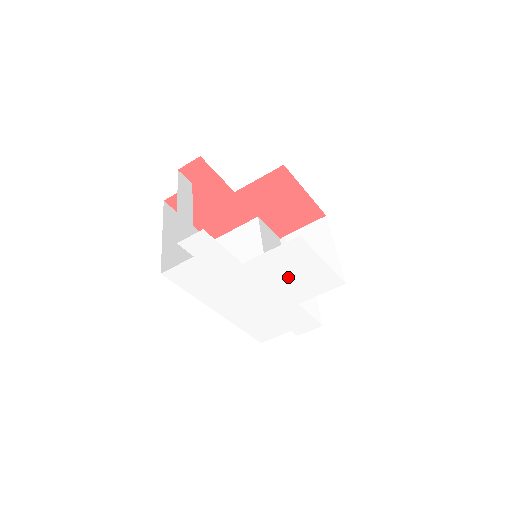
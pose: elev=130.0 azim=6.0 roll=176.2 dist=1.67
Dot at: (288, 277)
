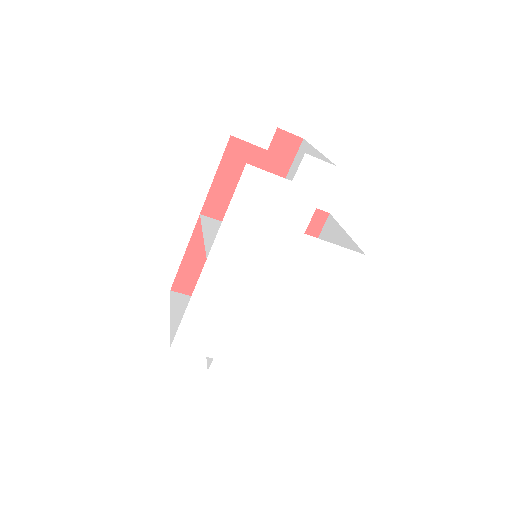
Dot at: (304, 288)
